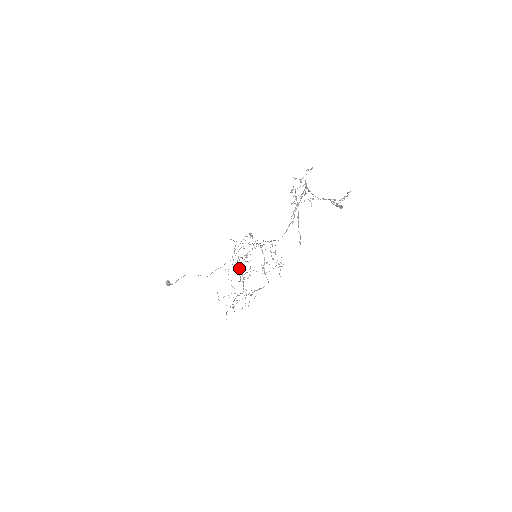
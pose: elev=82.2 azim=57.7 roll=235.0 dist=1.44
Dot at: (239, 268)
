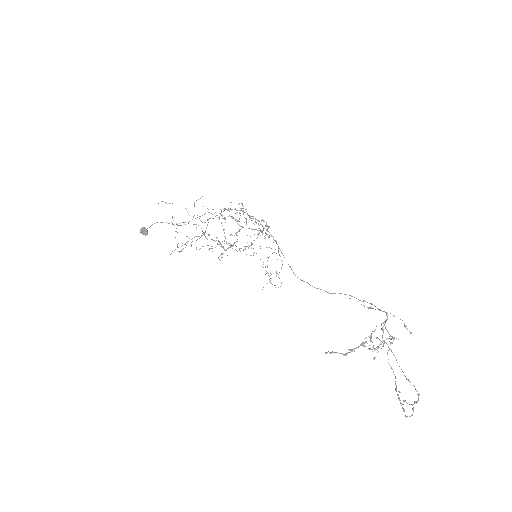
Dot at: occluded
